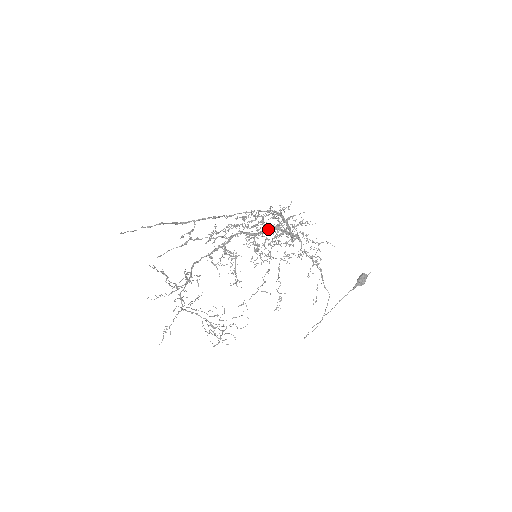
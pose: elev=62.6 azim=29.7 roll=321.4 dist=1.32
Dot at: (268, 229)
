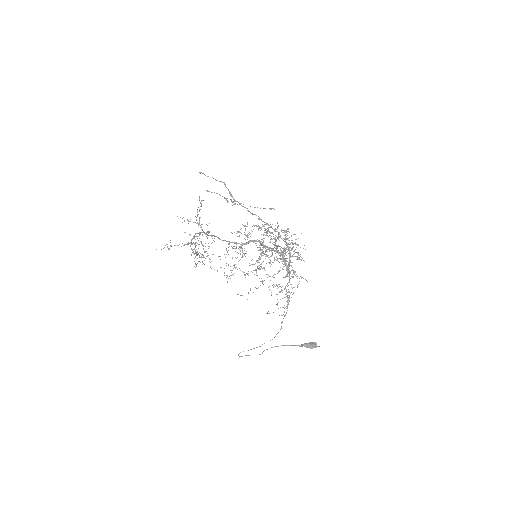
Dot at: occluded
